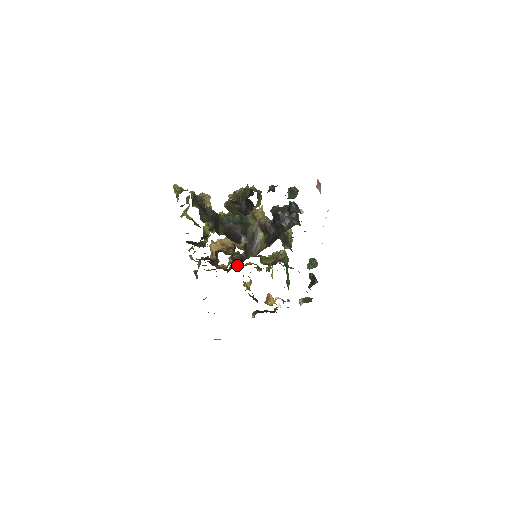
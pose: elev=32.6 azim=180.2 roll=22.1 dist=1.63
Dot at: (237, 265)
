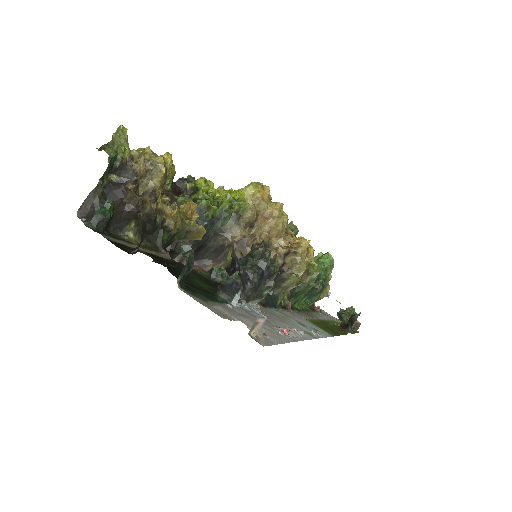
Dot at: occluded
